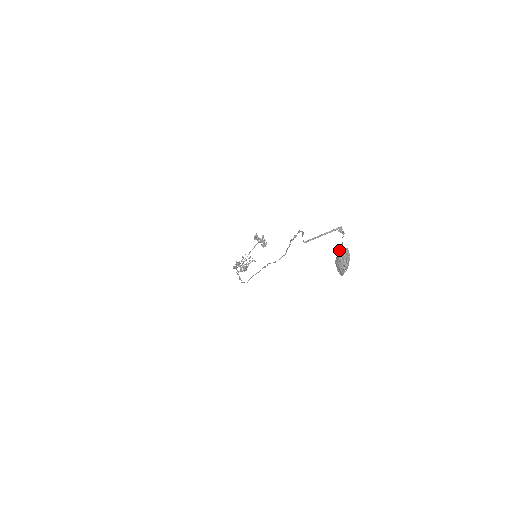
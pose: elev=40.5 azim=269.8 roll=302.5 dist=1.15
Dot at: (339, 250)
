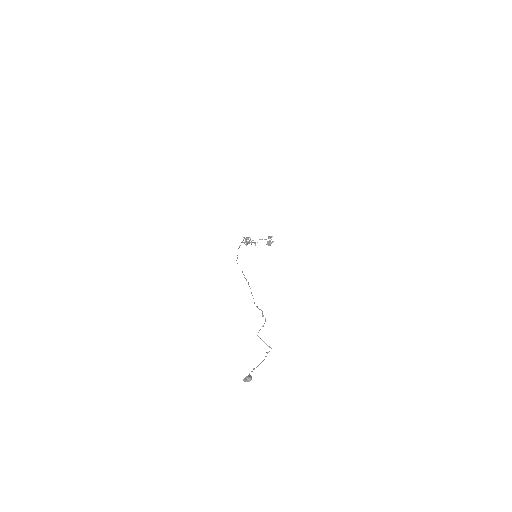
Dot at: occluded
